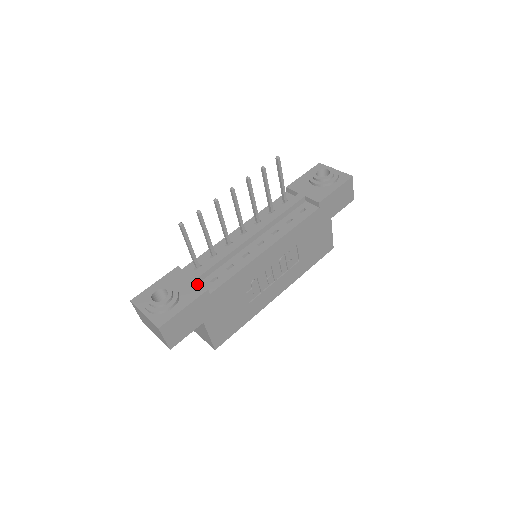
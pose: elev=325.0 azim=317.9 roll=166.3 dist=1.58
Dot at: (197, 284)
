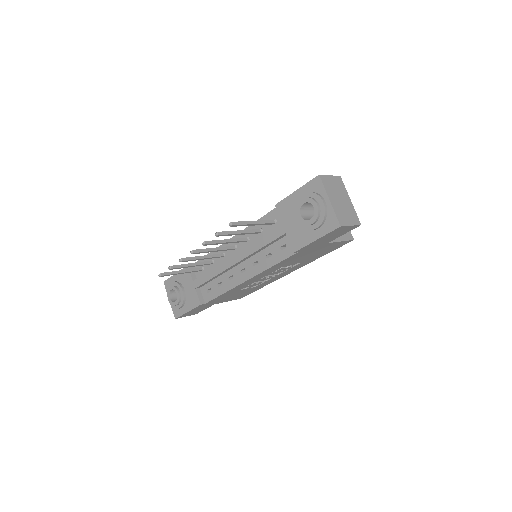
Dot at: (195, 295)
